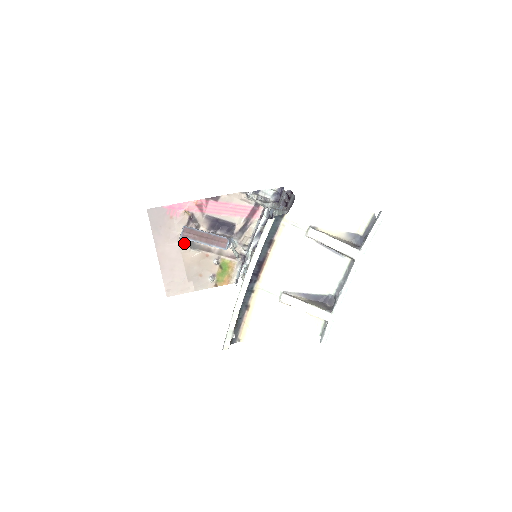
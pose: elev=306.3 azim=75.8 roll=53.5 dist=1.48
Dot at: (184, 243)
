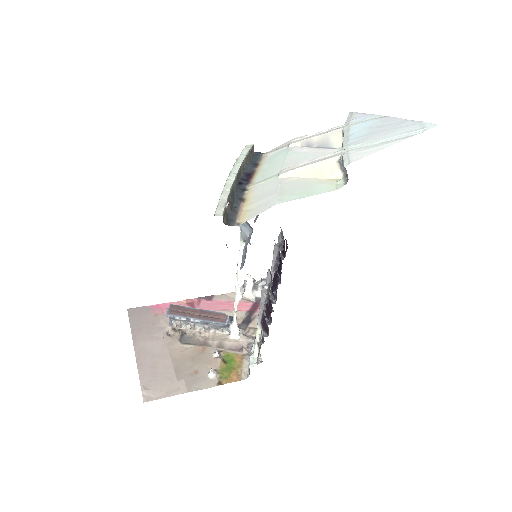
Dot at: (172, 338)
